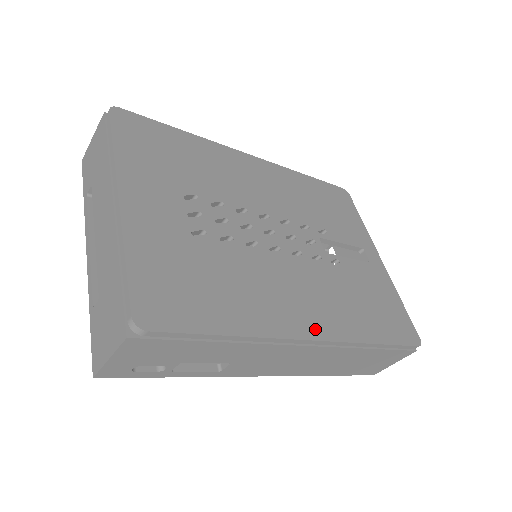
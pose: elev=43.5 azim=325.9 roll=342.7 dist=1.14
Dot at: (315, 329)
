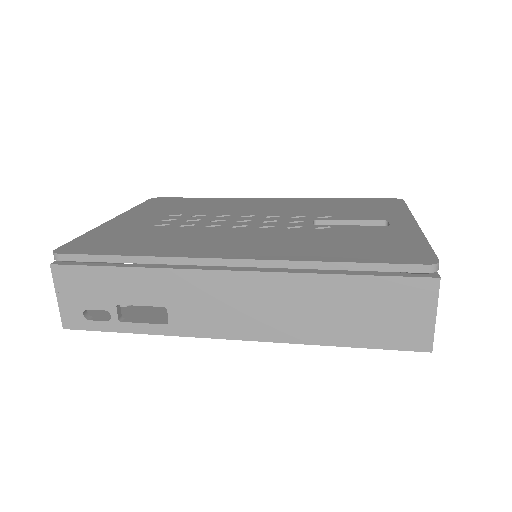
Dot at: (237, 254)
